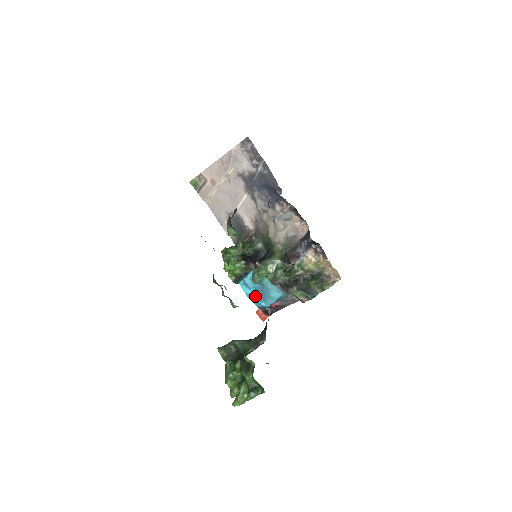
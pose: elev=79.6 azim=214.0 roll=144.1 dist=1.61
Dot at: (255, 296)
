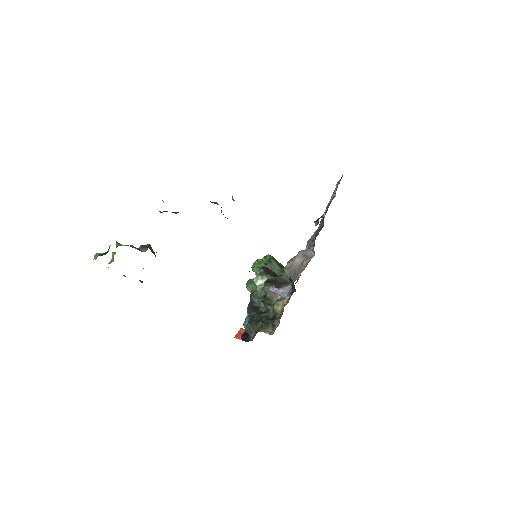
Dot at: occluded
